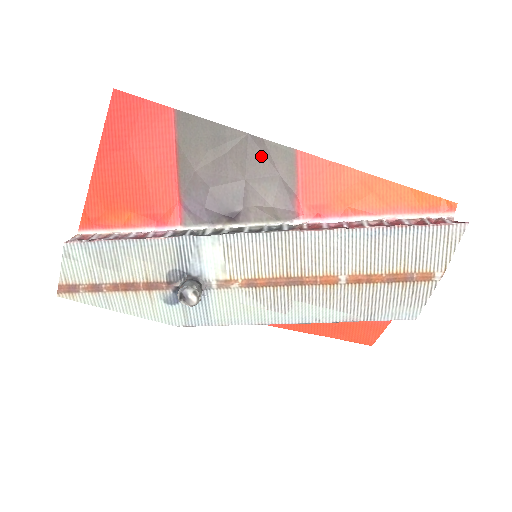
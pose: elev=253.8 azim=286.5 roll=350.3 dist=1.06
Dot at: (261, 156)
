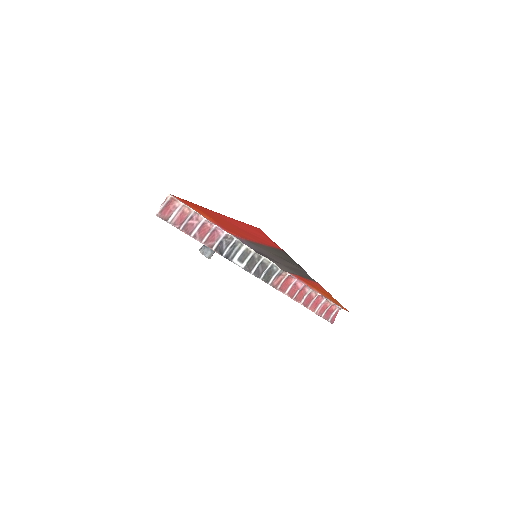
Dot at: (300, 272)
